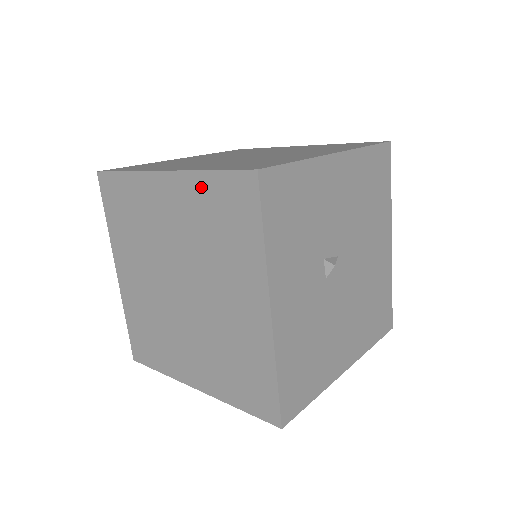
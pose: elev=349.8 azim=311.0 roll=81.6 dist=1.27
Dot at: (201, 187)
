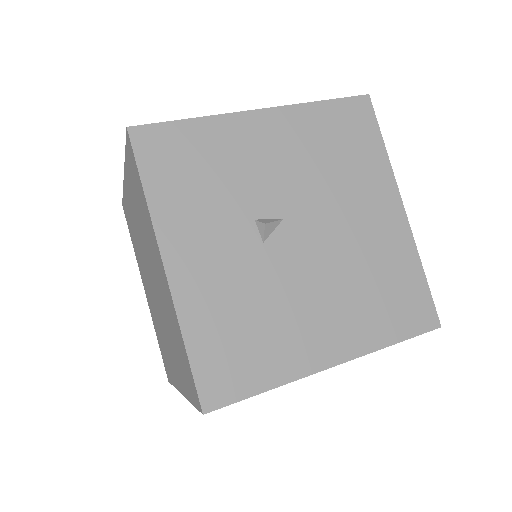
Dot at: (128, 172)
